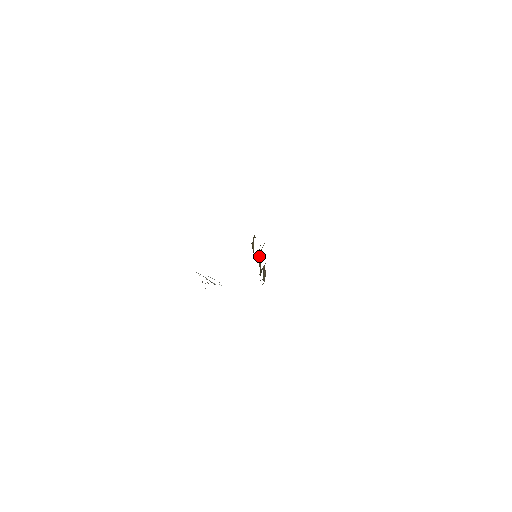
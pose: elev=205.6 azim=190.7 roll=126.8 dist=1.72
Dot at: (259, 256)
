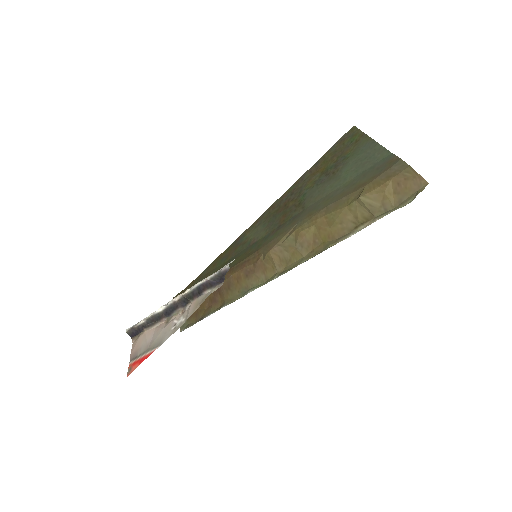
Dot at: (304, 238)
